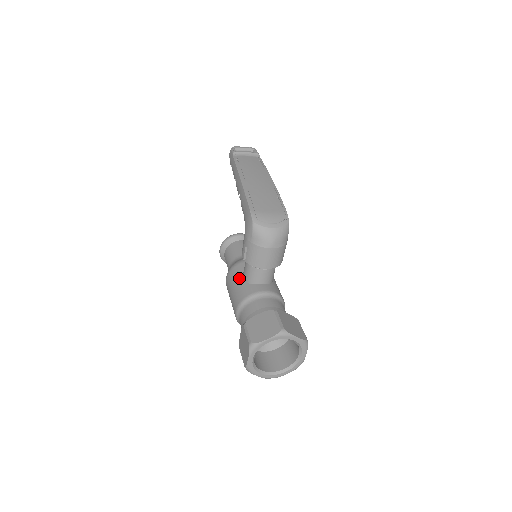
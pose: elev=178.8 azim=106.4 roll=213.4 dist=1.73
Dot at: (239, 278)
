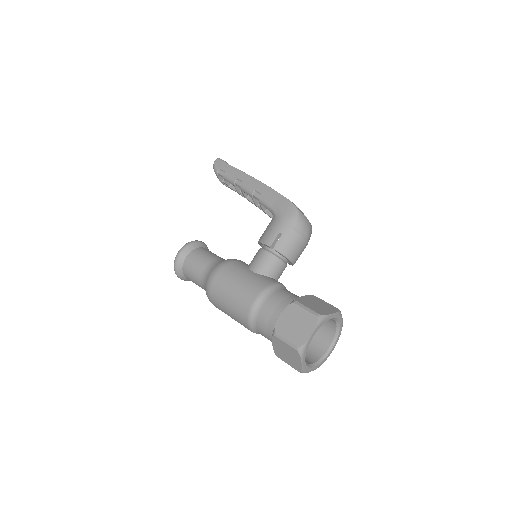
Dot at: (247, 270)
